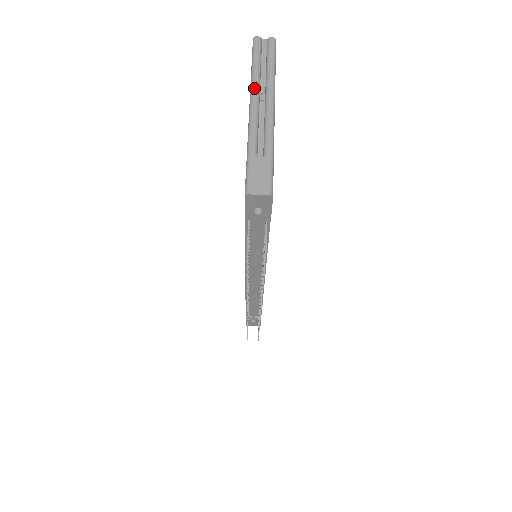
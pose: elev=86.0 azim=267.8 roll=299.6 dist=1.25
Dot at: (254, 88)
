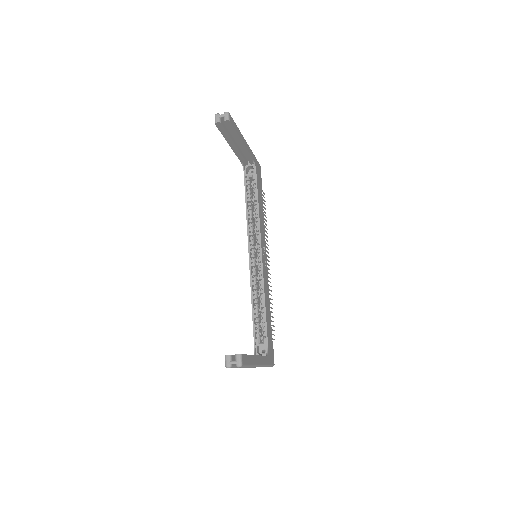
Dot at: occluded
